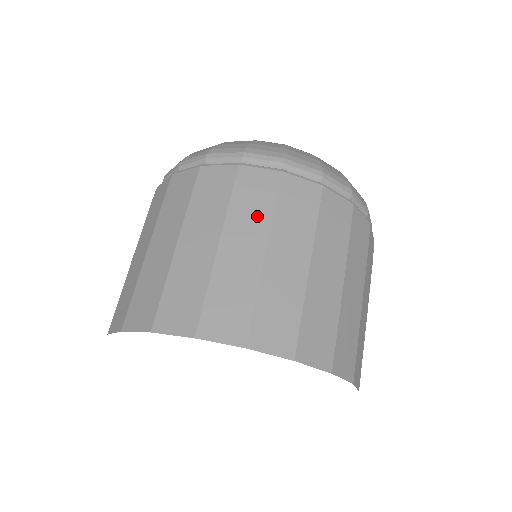
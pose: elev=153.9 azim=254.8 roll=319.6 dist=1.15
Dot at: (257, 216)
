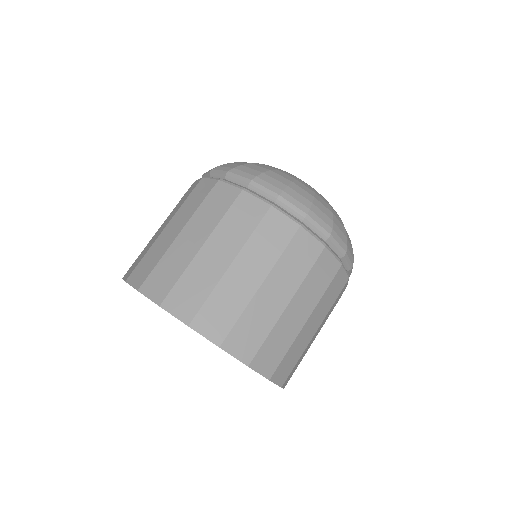
Dot at: (189, 210)
